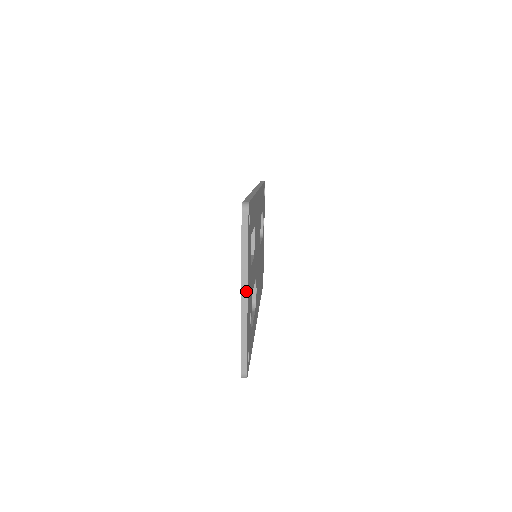
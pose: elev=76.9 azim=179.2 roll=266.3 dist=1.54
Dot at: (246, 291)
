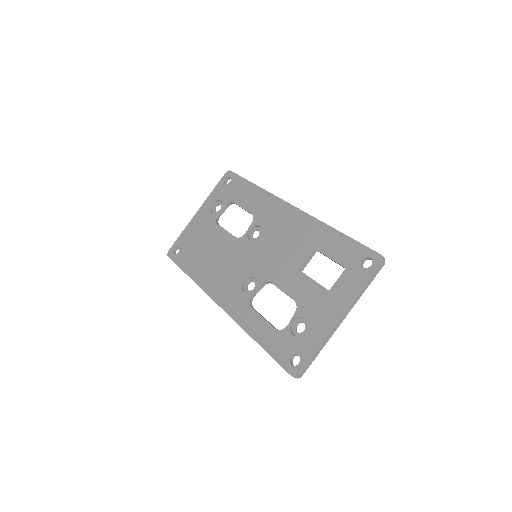
Dot at: (345, 317)
